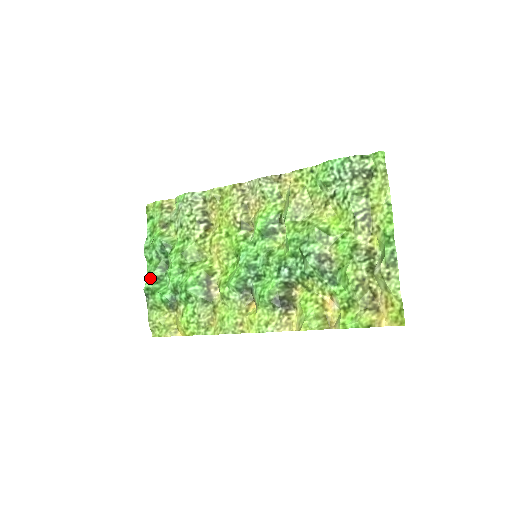
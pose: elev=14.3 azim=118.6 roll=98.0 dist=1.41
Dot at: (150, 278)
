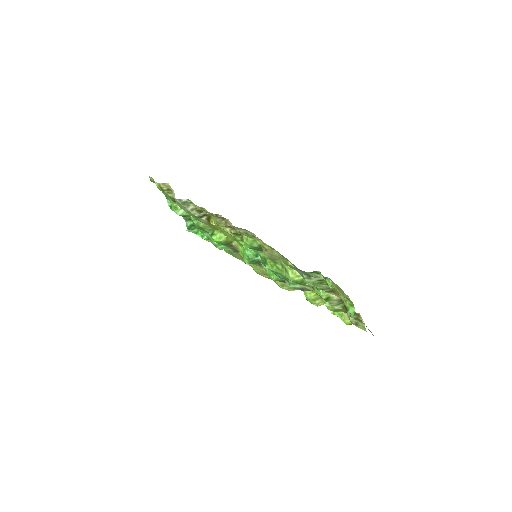
Dot at: (187, 227)
